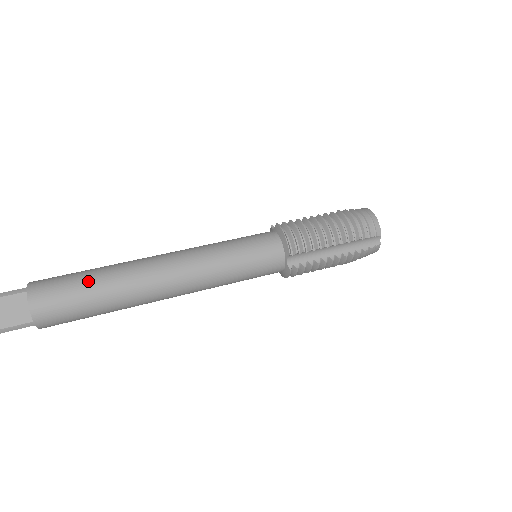
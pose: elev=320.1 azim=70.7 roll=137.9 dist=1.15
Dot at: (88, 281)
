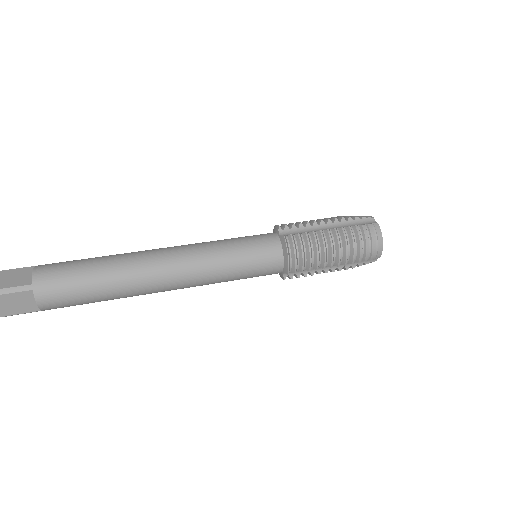
Dot at: (92, 284)
